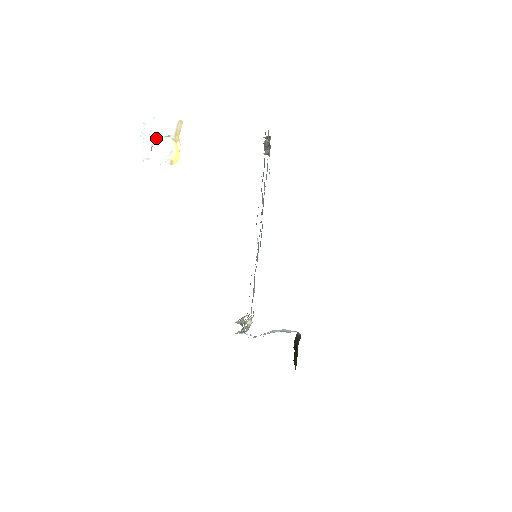
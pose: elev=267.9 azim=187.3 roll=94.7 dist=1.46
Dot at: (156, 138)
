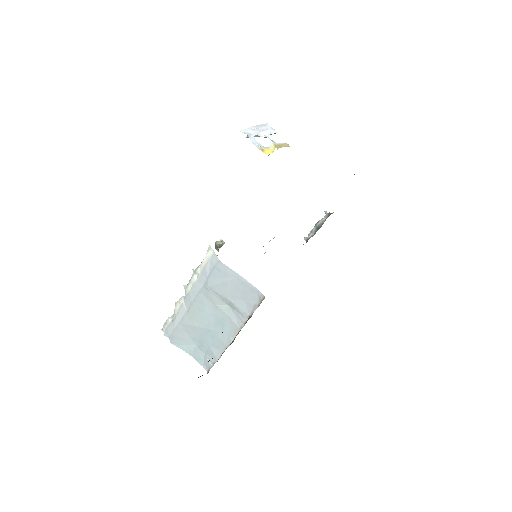
Dot at: (265, 135)
